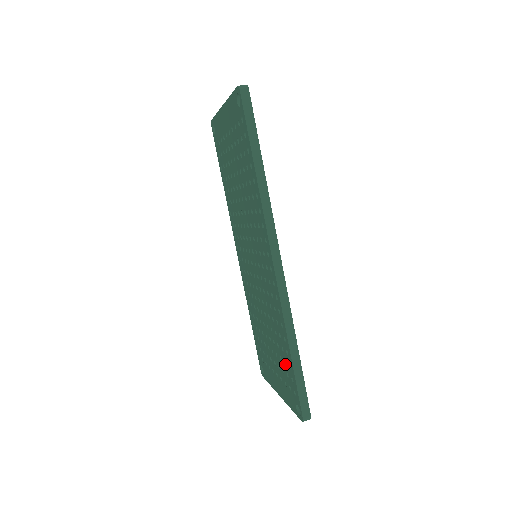
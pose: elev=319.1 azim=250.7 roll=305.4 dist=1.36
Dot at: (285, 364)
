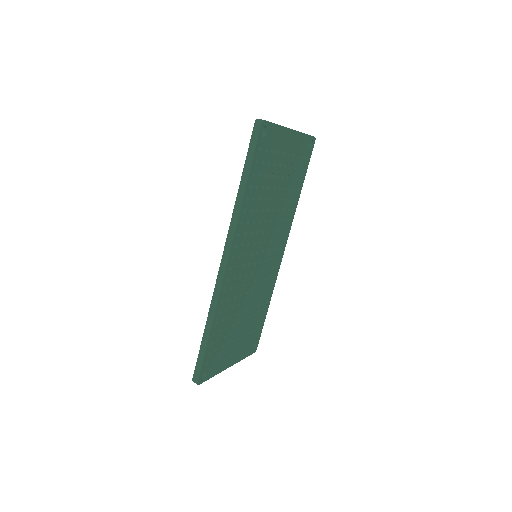
Dot at: occluded
